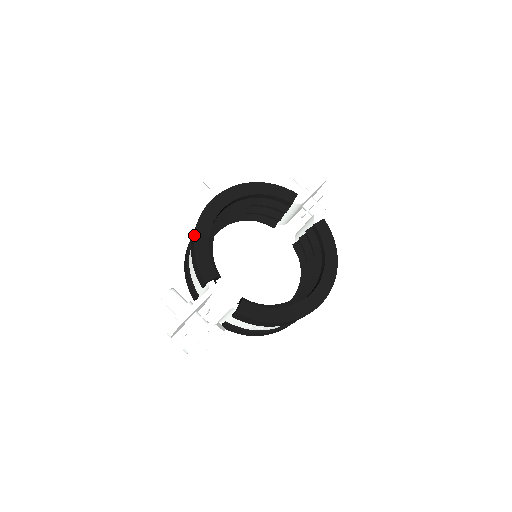
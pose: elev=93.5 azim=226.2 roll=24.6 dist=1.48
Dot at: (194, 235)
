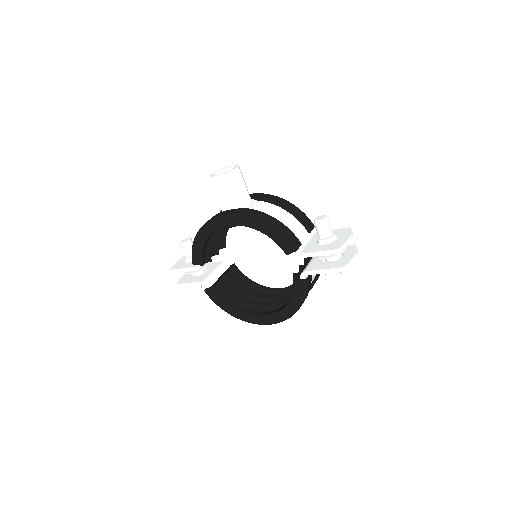
Dot at: (197, 232)
